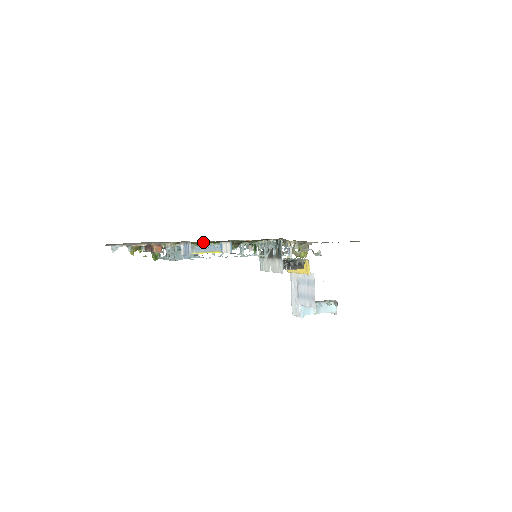
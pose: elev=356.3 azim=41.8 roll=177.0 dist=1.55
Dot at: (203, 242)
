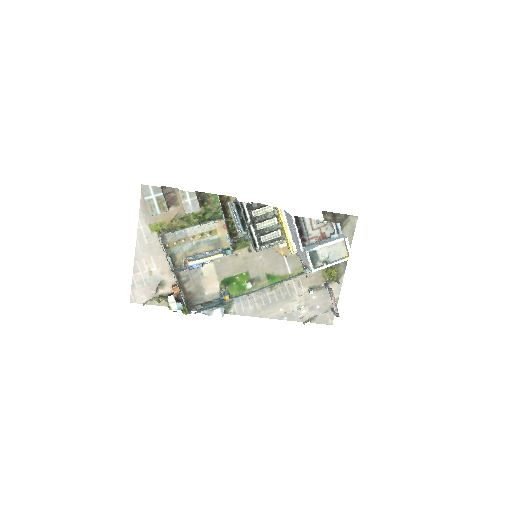
Dot at: (179, 226)
